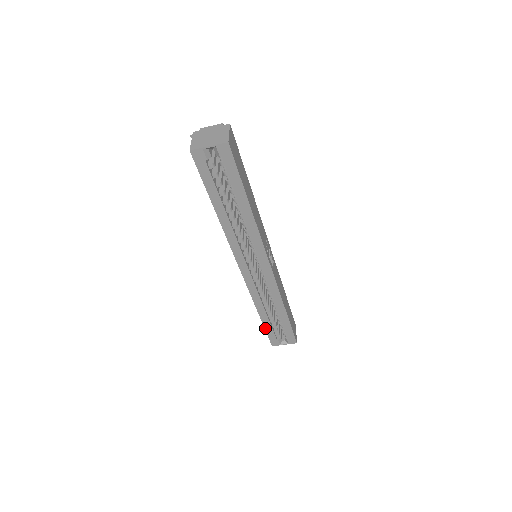
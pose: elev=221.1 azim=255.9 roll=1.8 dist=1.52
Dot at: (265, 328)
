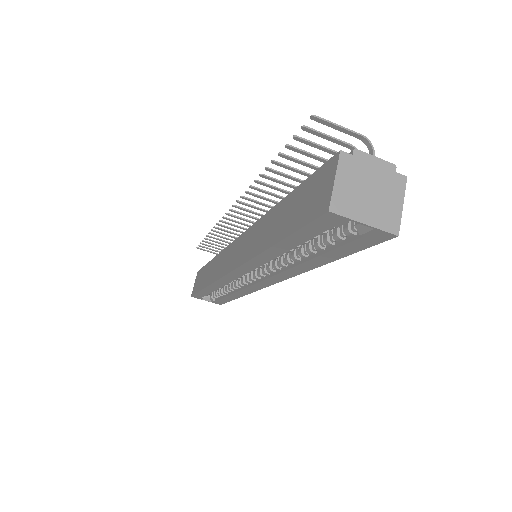
Dot at: (200, 291)
